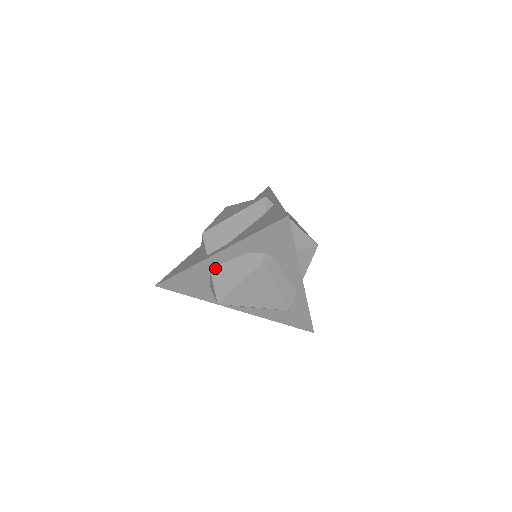
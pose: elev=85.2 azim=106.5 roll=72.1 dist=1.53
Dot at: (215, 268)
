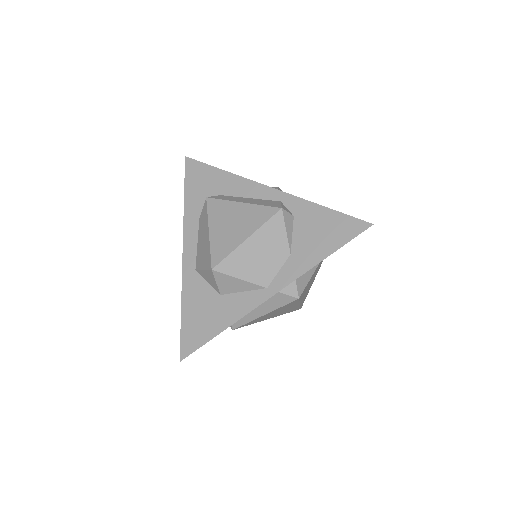
Dot at: (196, 262)
